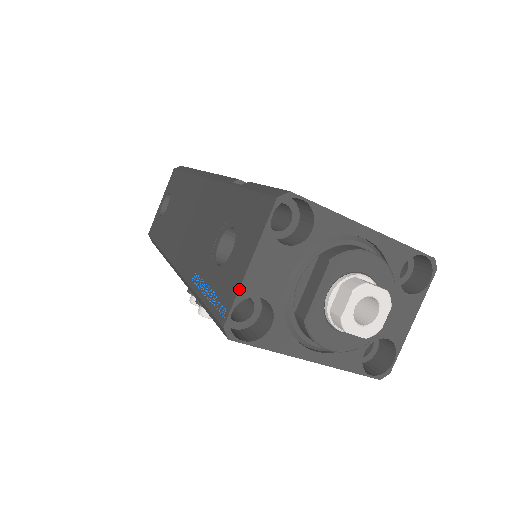
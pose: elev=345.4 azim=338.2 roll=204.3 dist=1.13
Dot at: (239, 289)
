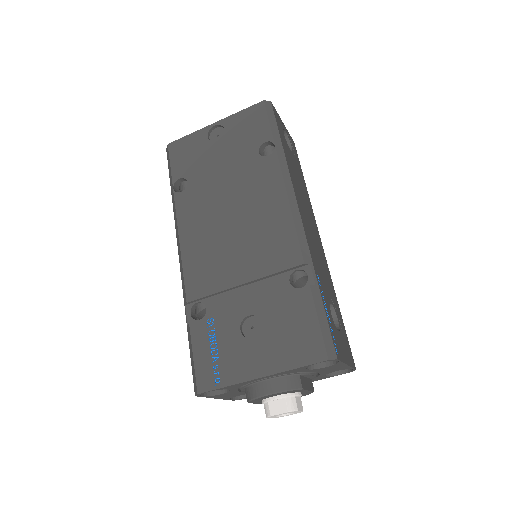
Dot at: (223, 399)
